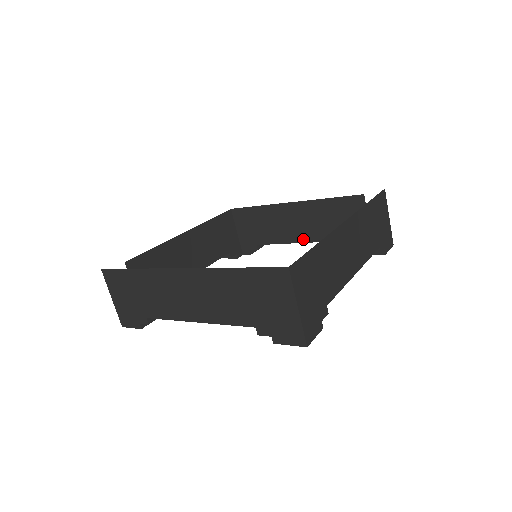
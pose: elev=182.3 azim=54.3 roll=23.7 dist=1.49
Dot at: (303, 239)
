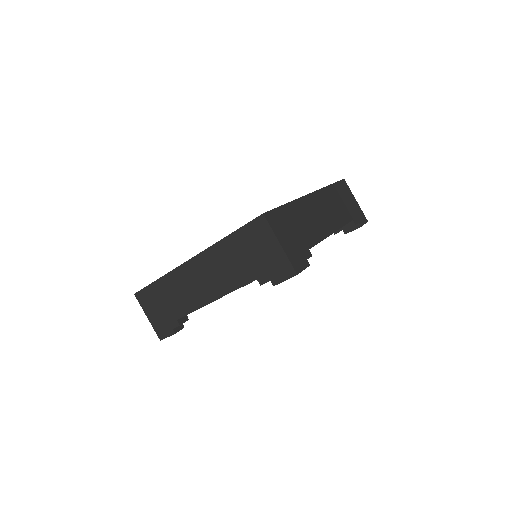
Dot at: occluded
